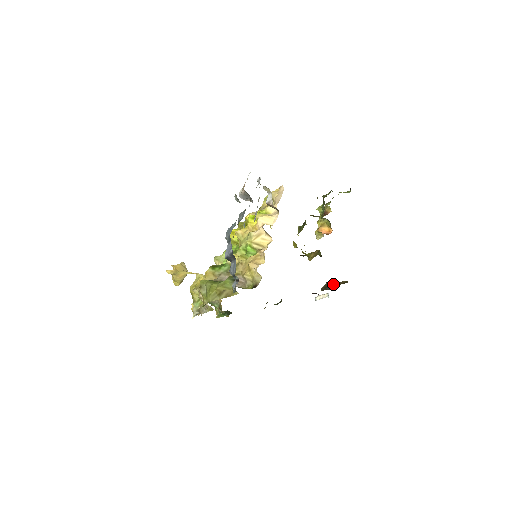
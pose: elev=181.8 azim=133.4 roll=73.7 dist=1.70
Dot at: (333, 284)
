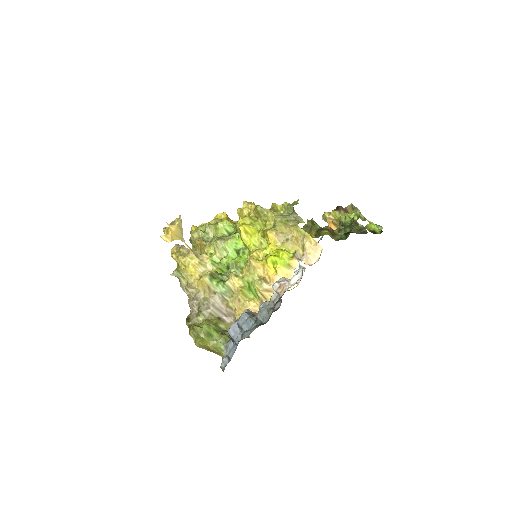
Dot at: occluded
